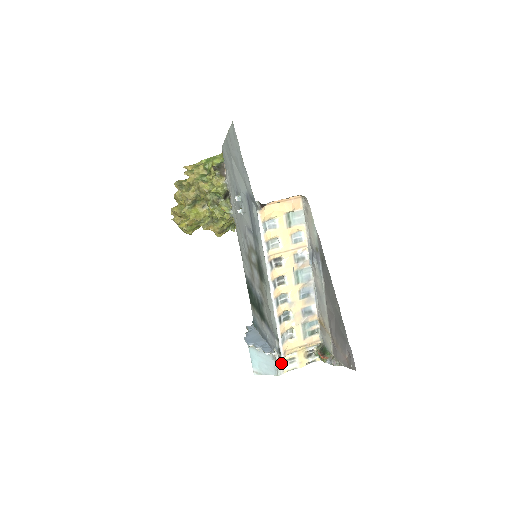
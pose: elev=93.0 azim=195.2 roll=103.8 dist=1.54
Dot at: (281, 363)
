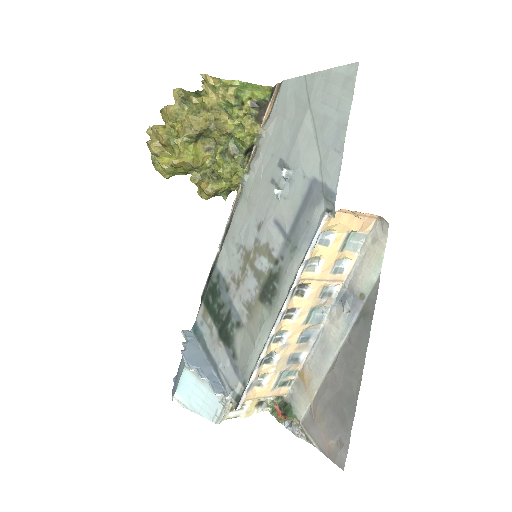
Dot at: (227, 409)
